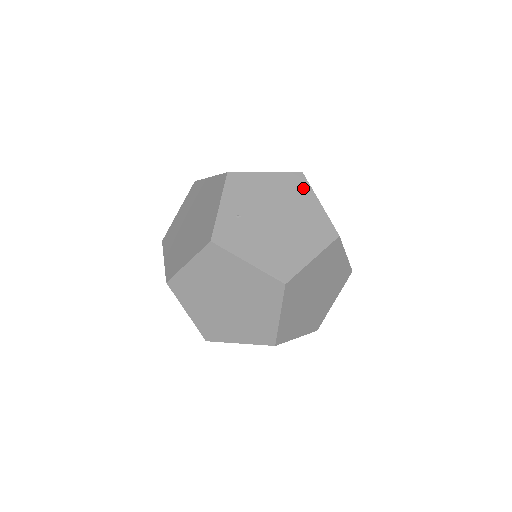
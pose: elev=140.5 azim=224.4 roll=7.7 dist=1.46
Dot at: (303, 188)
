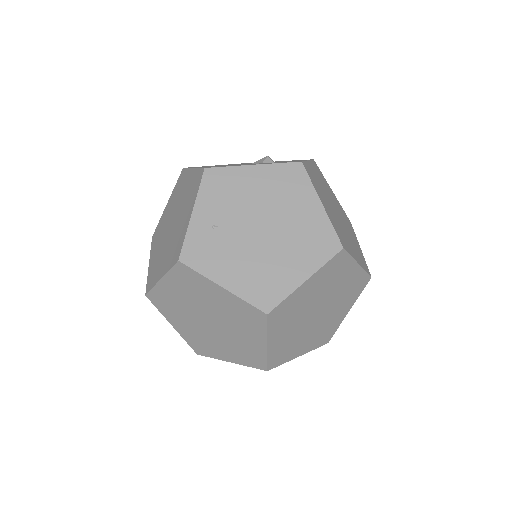
Dot at: (301, 184)
